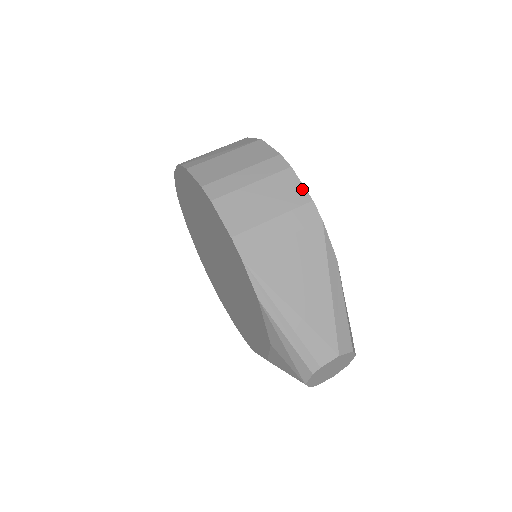
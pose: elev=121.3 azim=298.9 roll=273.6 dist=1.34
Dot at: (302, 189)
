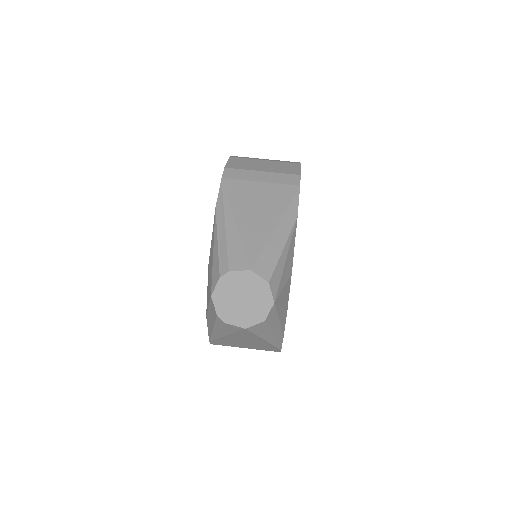
Dot at: (298, 170)
